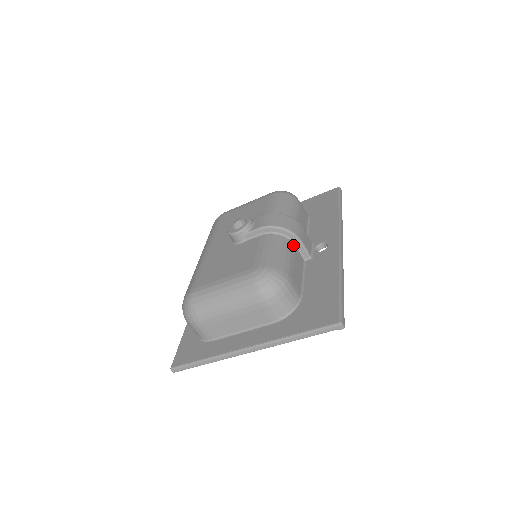
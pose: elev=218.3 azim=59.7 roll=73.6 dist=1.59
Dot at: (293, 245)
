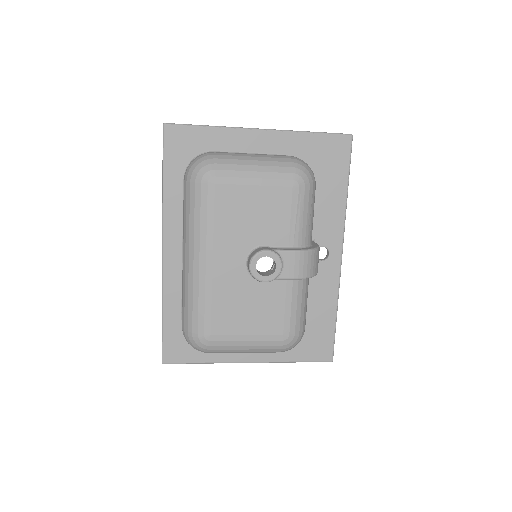
Dot at: occluded
